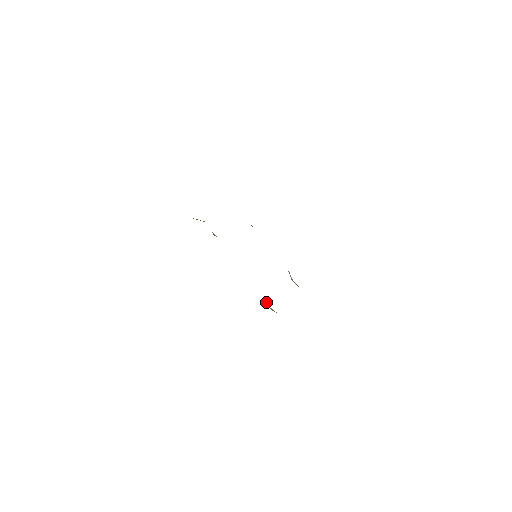
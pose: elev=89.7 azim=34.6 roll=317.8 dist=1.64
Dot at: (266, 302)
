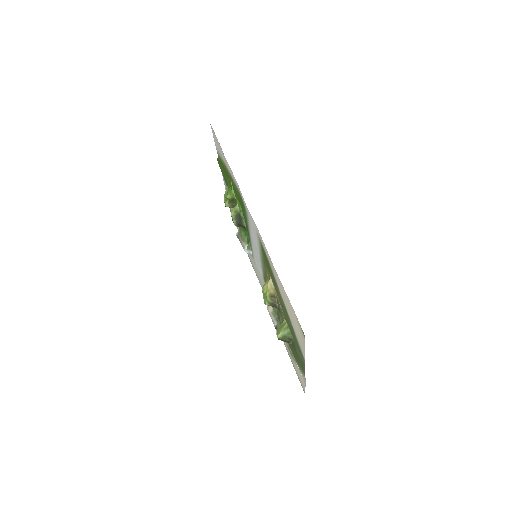
Dot at: (267, 282)
